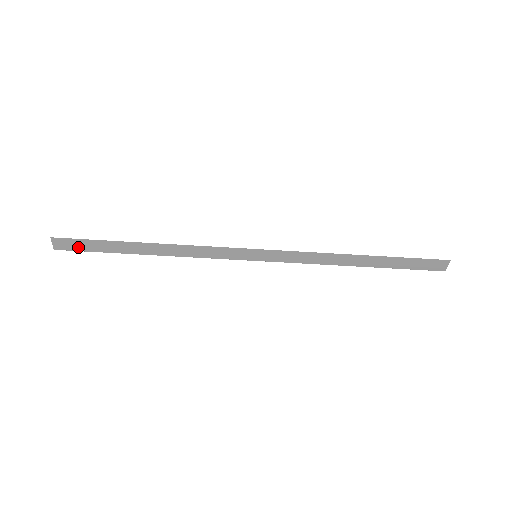
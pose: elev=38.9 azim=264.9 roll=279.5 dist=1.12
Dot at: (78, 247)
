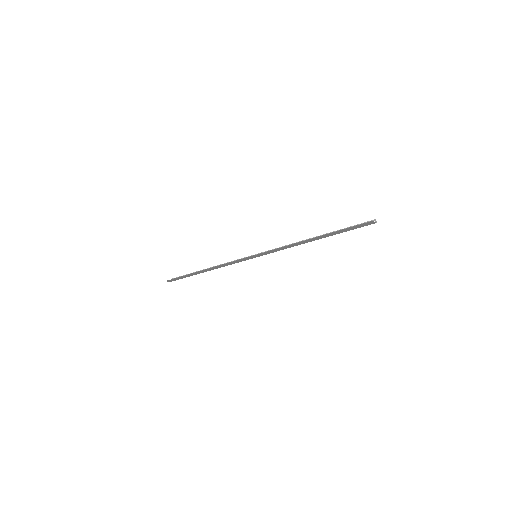
Dot at: (178, 279)
